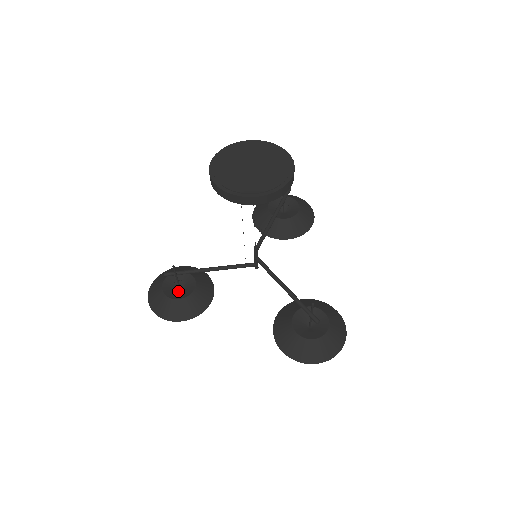
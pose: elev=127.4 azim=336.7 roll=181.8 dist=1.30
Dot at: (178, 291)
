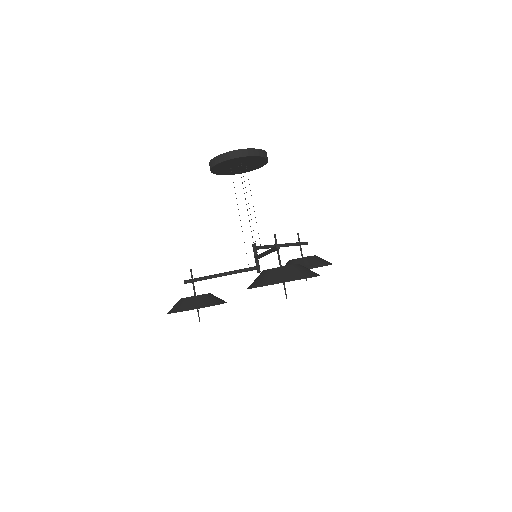
Dot at: occluded
